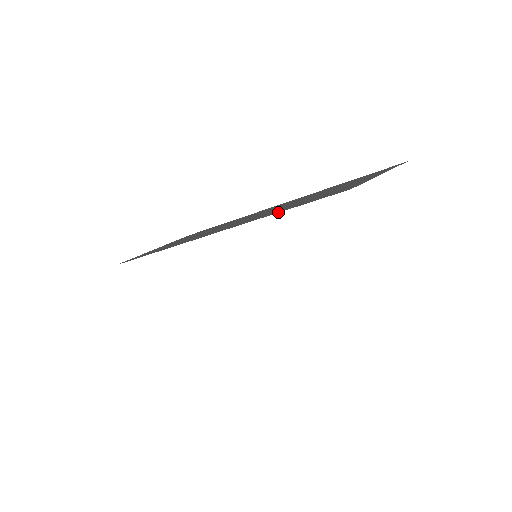
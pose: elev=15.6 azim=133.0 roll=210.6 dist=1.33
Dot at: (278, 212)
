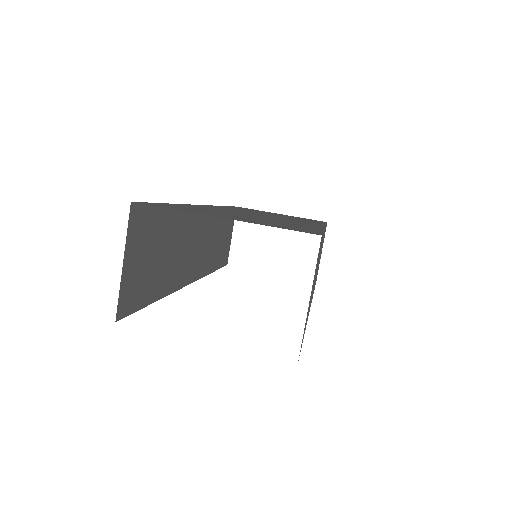
Dot at: occluded
